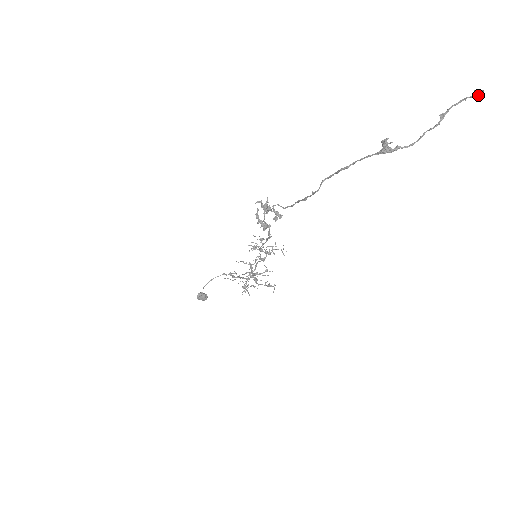
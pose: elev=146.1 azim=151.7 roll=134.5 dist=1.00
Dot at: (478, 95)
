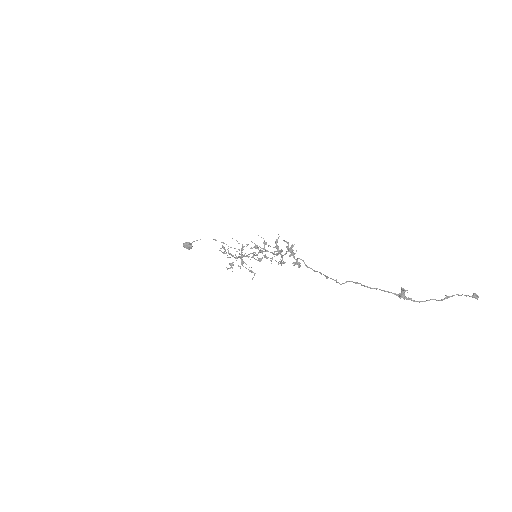
Dot at: (475, 297)
